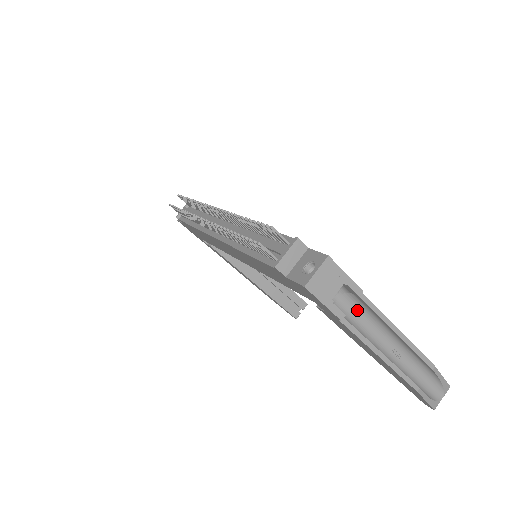
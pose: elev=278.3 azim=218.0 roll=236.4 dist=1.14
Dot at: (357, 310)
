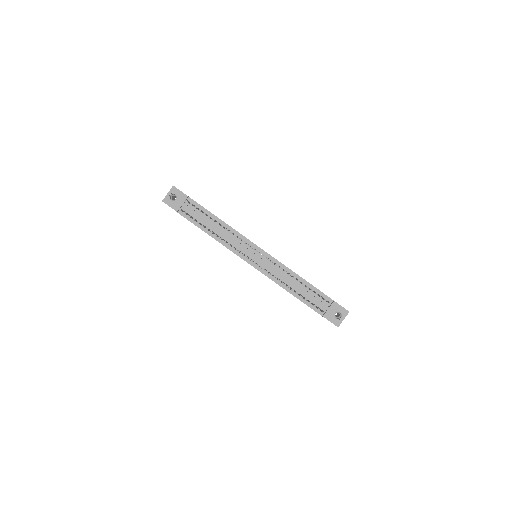
Dot at: occluded
